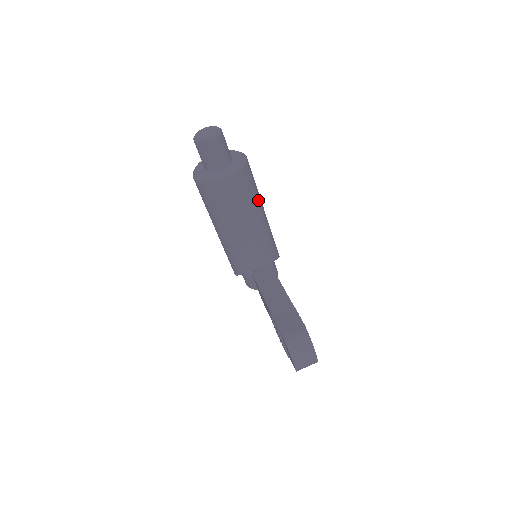
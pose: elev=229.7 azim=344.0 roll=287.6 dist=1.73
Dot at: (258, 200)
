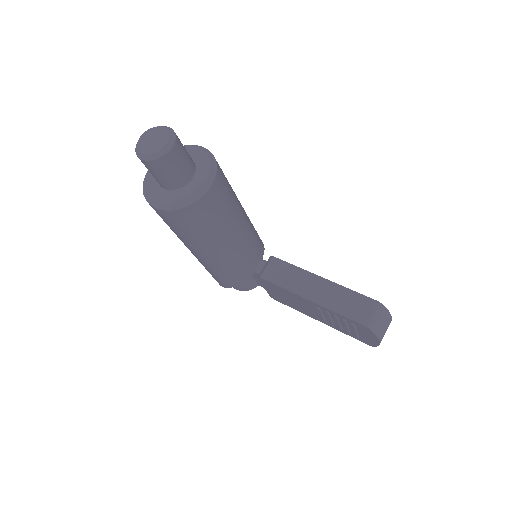
Dot at: occluded
